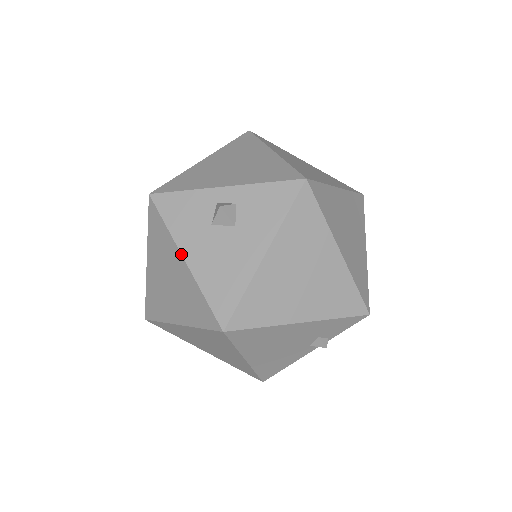
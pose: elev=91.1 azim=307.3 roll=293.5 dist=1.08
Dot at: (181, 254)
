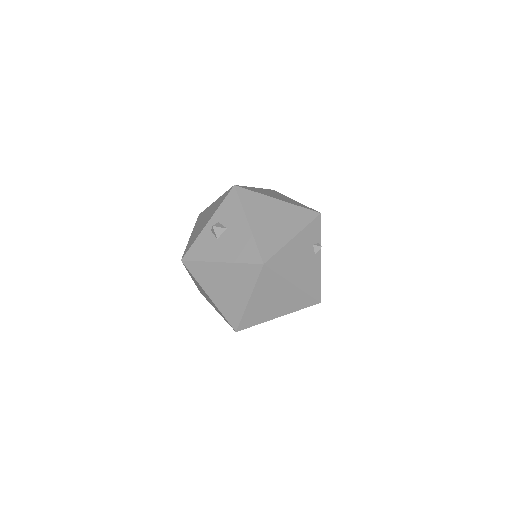
Dot at: (217, 262)
